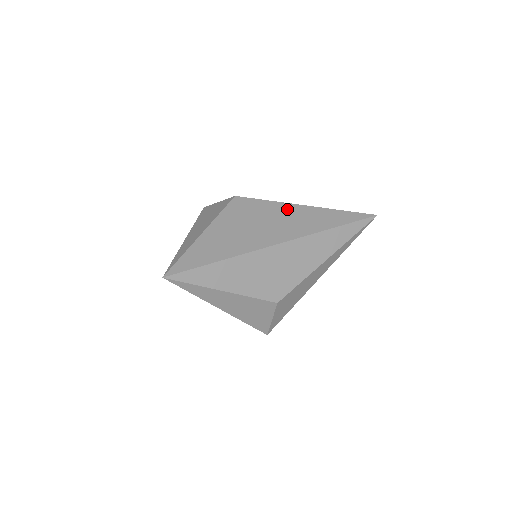
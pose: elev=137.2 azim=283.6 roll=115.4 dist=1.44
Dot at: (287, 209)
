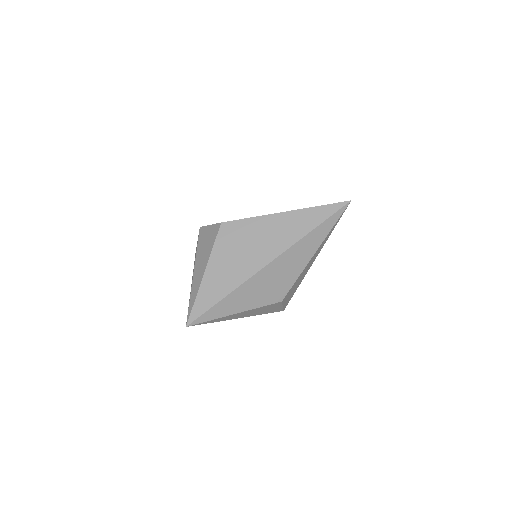
Dot at: (269, 222)
